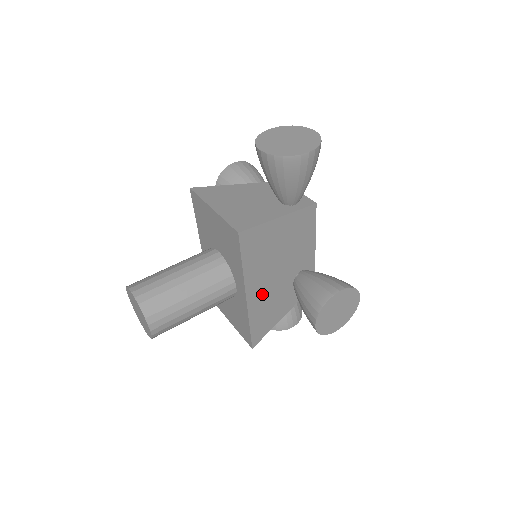
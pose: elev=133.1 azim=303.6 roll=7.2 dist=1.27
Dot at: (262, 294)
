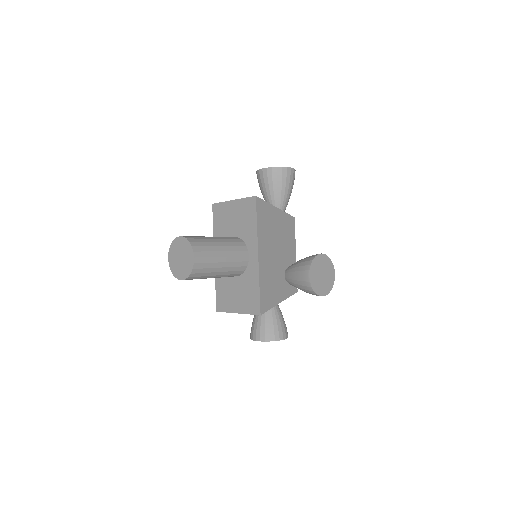
Dot at: (267, 263)
